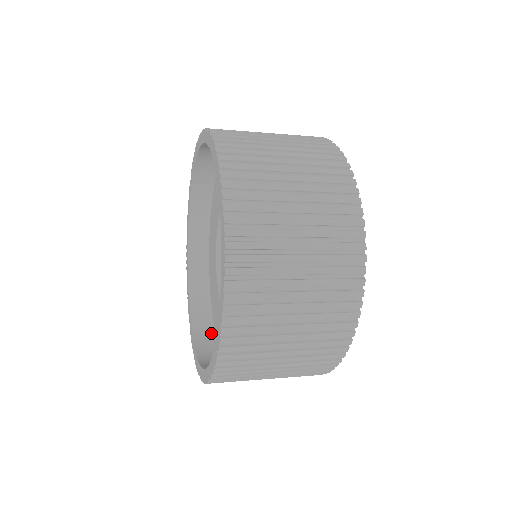
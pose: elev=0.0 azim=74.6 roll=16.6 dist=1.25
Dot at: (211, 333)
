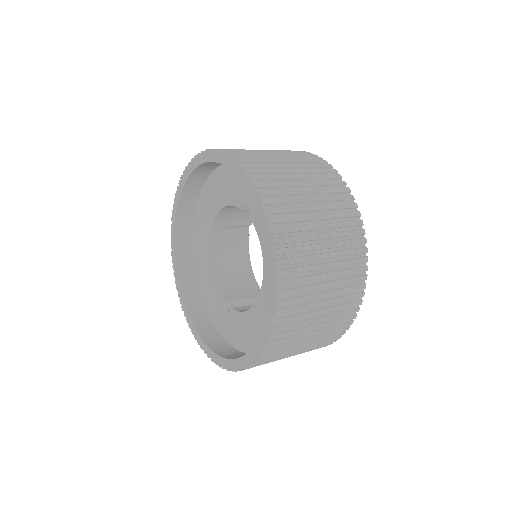
Dot at: (205, 314)
